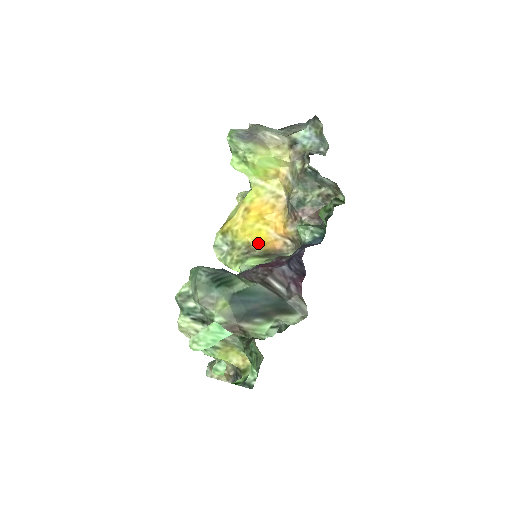
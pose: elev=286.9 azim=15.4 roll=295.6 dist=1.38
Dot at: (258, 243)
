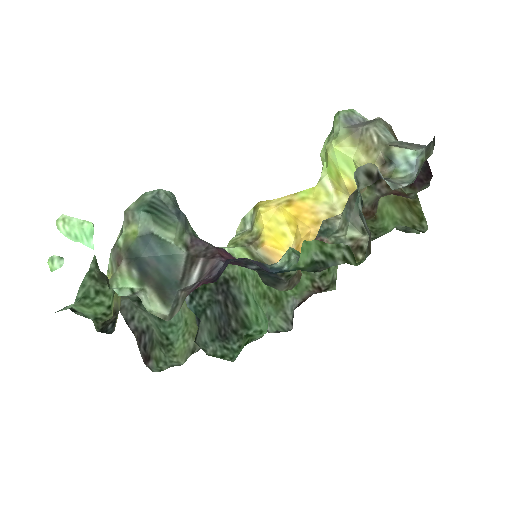
Dot at: (266, 243)
